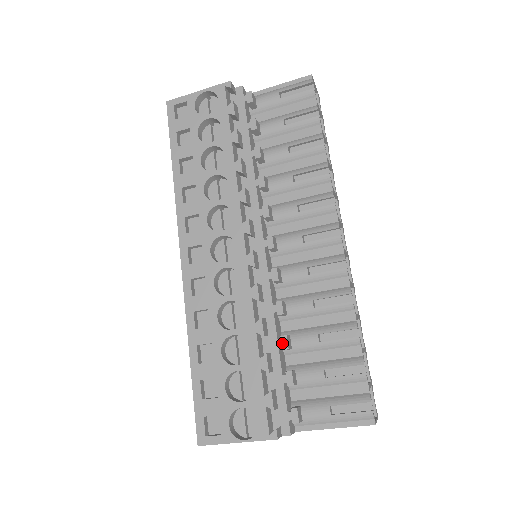
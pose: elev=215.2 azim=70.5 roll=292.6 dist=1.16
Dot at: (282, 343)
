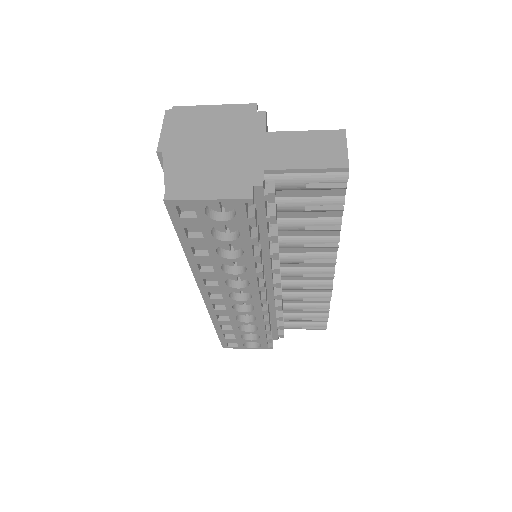
Dot at: (279, 319)
